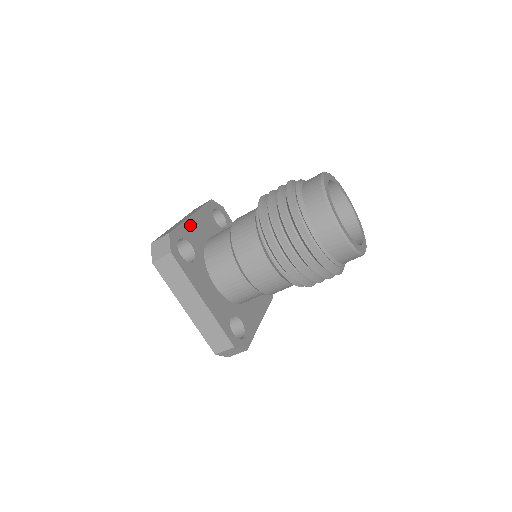
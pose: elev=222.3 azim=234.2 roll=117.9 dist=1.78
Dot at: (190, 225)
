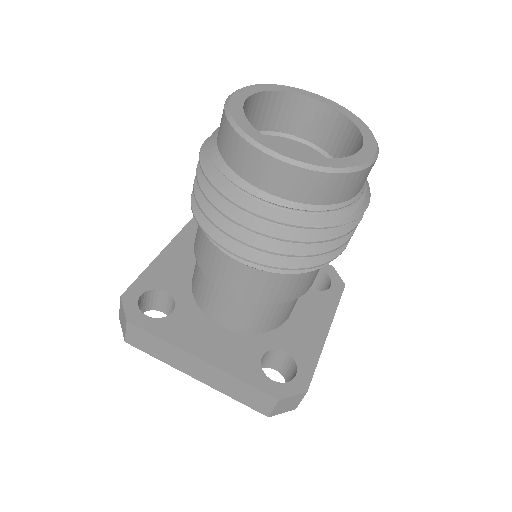
Dot at: (160, 266)
